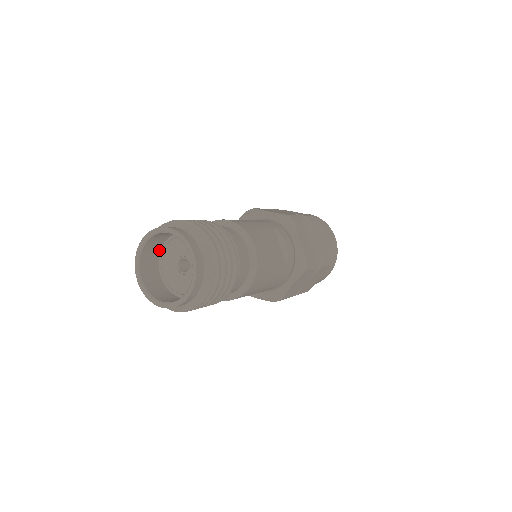
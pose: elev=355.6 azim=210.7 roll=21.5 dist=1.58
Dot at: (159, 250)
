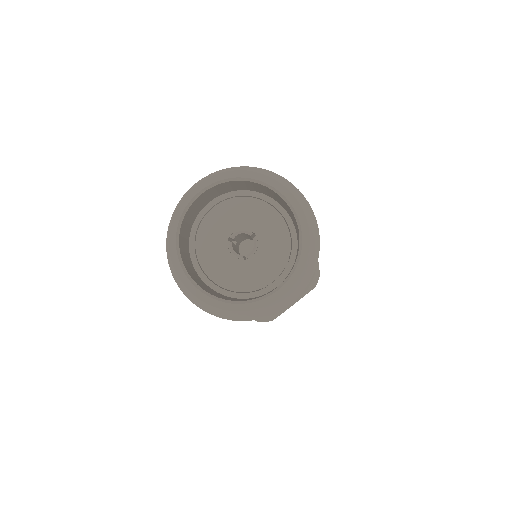
Dot at: (192, 266)
